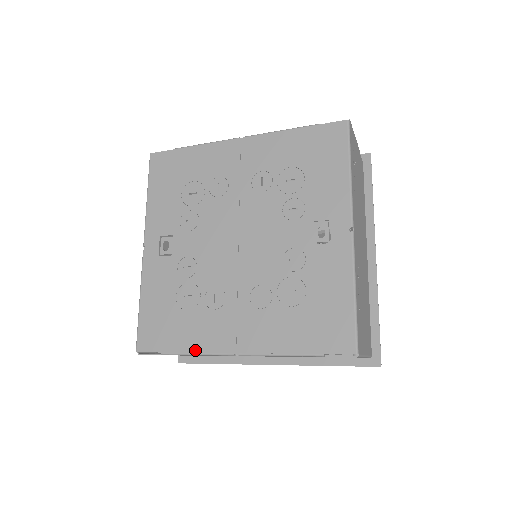
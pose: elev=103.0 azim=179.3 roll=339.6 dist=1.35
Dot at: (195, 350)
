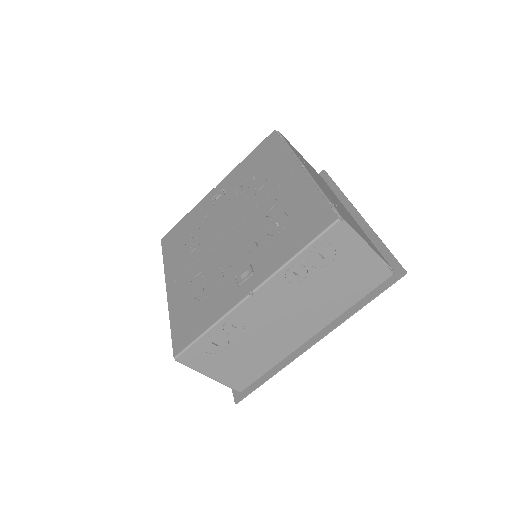
Dot at: (165, 266)
